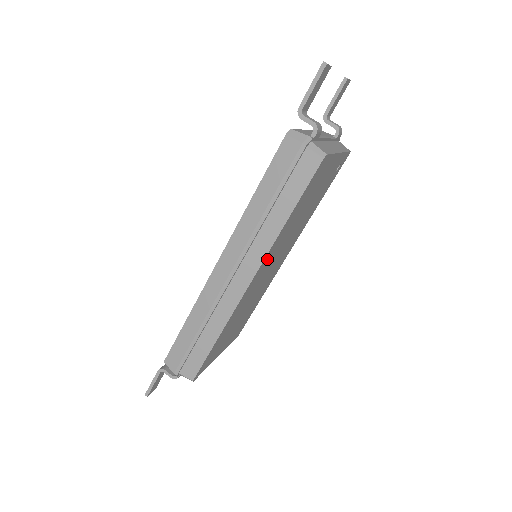
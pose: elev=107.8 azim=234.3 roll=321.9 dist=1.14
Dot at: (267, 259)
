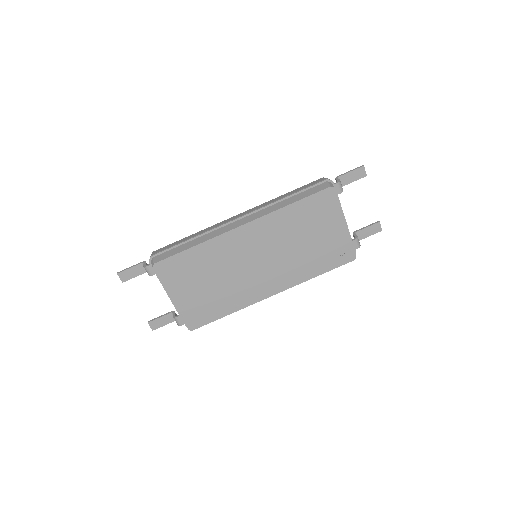
Dot at: (262, 227)
